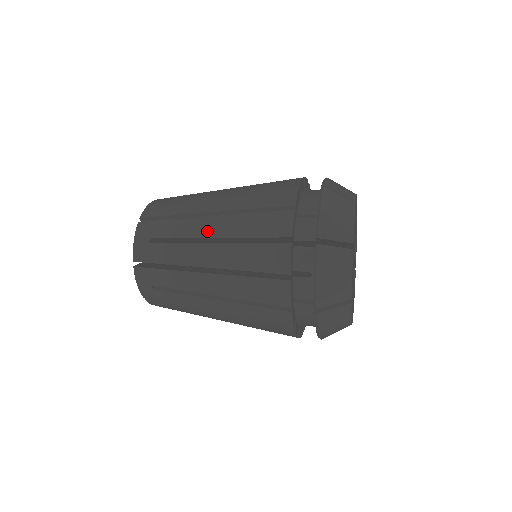
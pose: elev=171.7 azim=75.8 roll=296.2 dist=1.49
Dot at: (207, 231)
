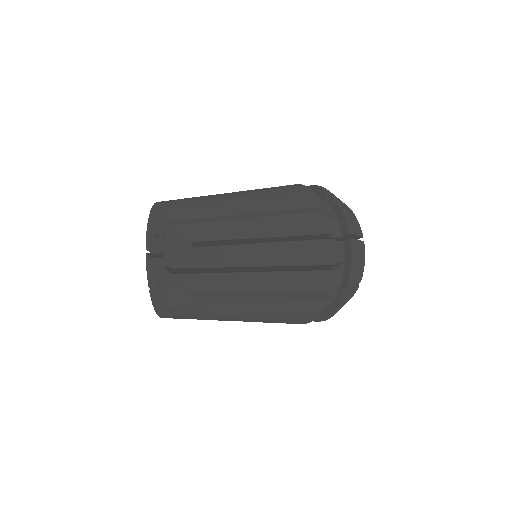
Dot at: (256, 287)
